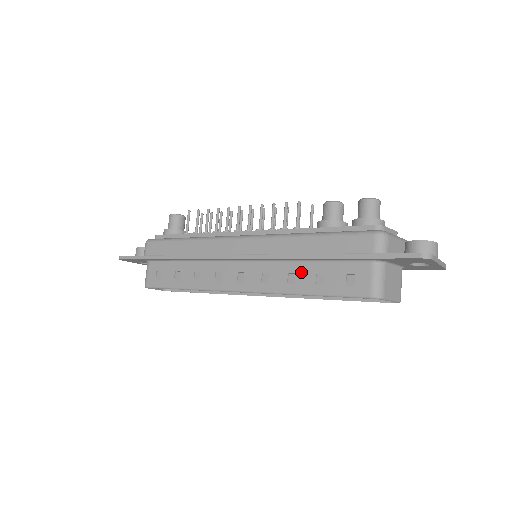
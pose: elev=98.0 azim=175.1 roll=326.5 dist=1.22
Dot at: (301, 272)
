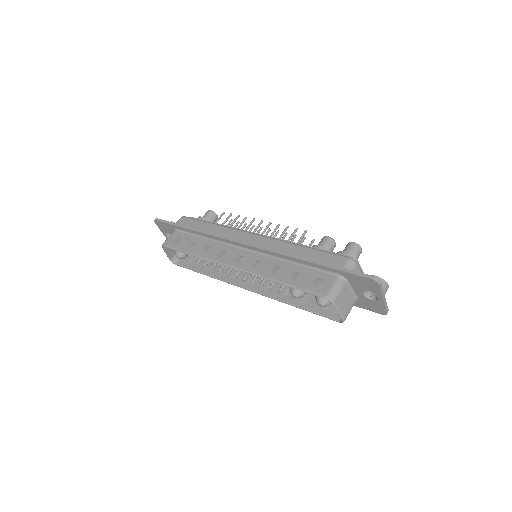
Dot at: (284, 268)
